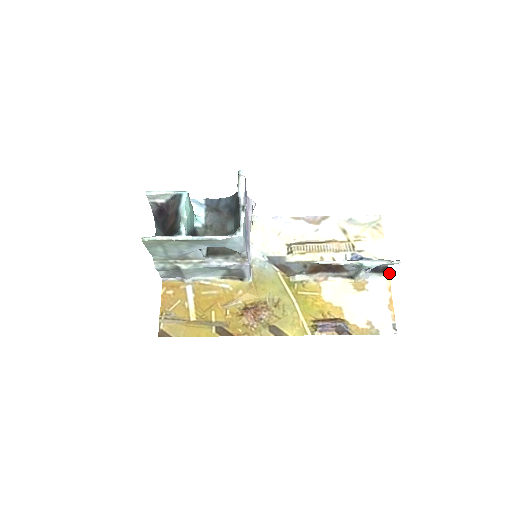
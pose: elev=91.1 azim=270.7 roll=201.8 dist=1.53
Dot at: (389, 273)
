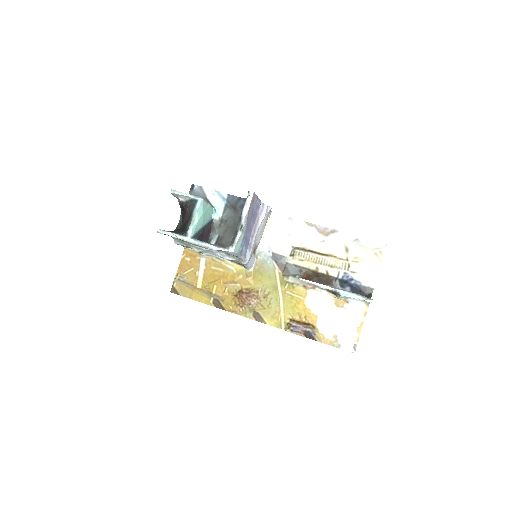
Dot at: occluded
